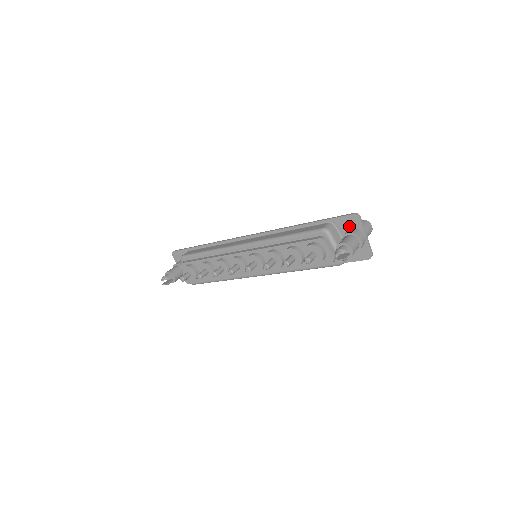
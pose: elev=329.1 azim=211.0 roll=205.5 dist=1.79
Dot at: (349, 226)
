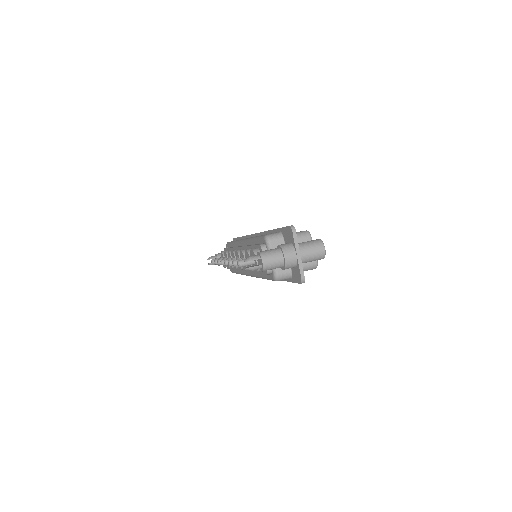
Dot at: (289, 239)
